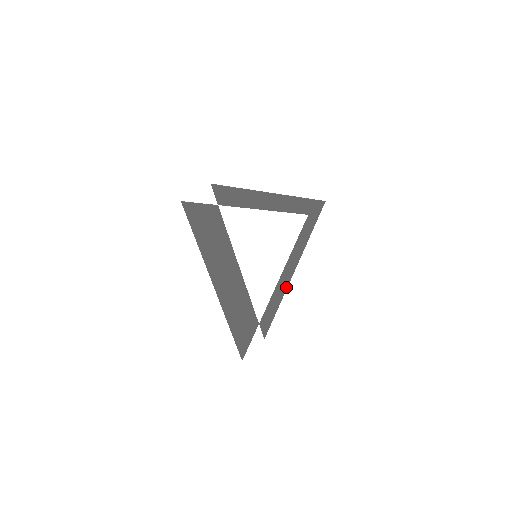
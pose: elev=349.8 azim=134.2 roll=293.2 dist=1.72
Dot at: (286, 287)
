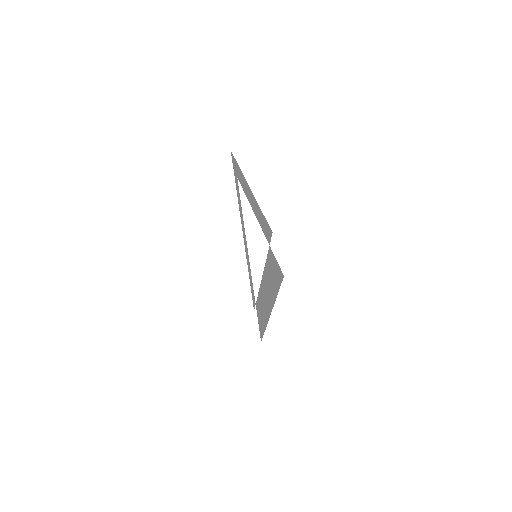
Dot at: (246, 256)
